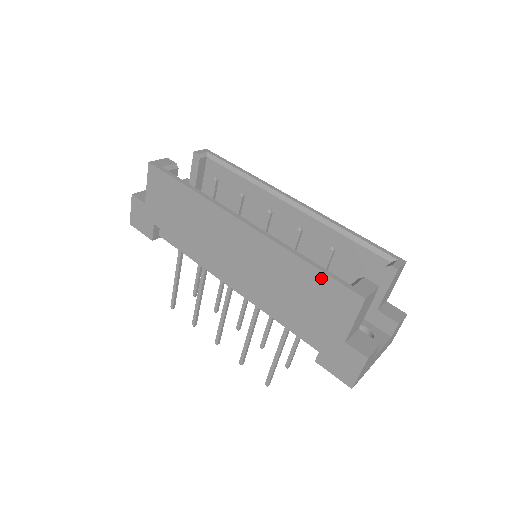
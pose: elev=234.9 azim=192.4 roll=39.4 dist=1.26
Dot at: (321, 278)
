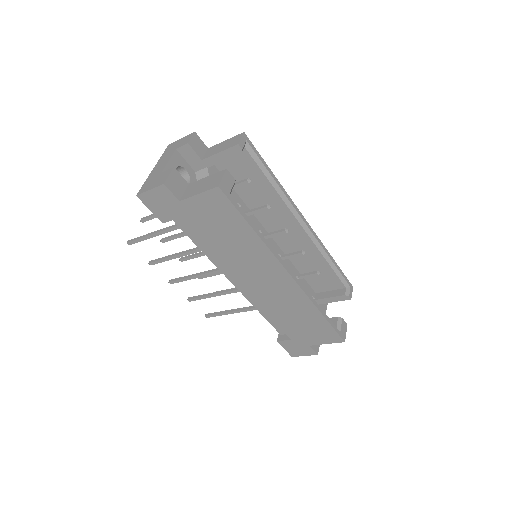
Dot at: (325, 324)
